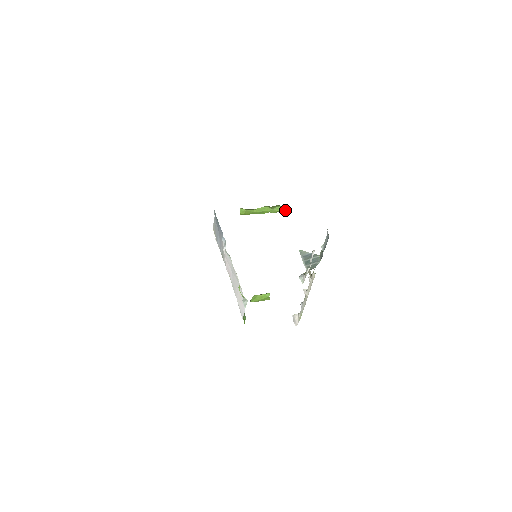
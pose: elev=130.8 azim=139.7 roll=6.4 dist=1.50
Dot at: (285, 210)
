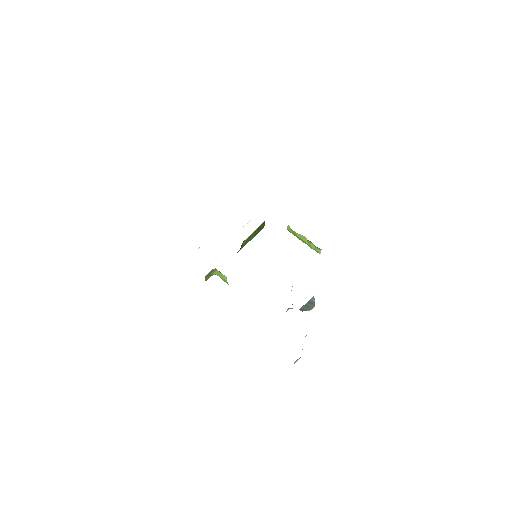
Dot at: (319, 252)
